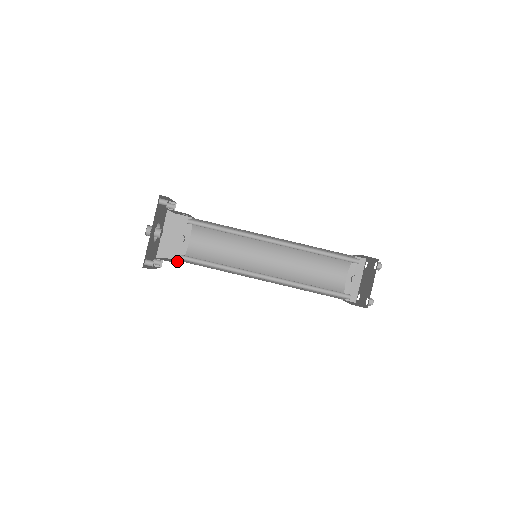
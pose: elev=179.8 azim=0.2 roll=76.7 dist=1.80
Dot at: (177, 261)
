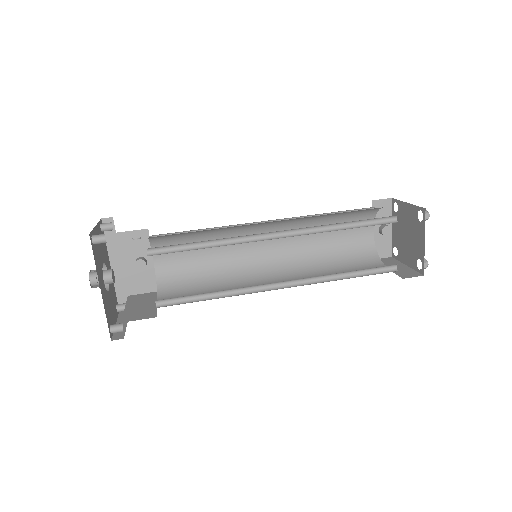
Dot at: (150, 298)
